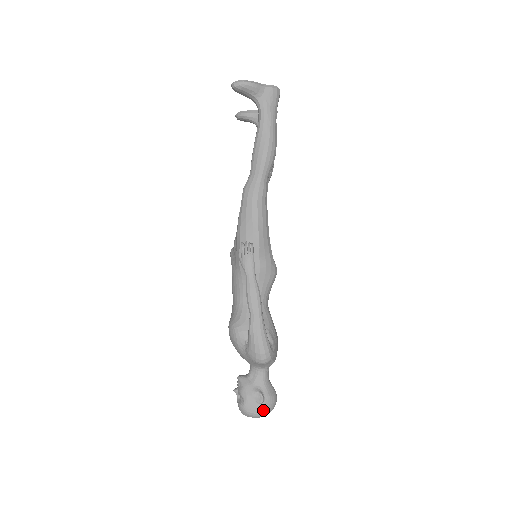
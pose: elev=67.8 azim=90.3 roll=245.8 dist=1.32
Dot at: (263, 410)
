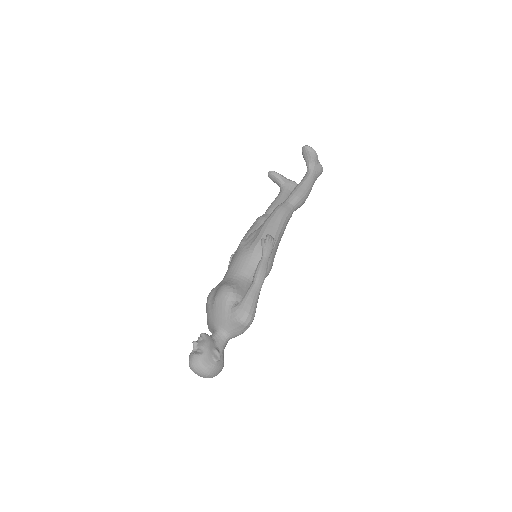
Dot at: (214, 368)
